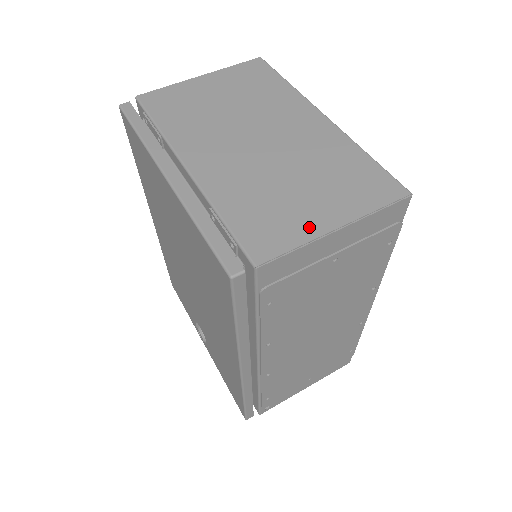
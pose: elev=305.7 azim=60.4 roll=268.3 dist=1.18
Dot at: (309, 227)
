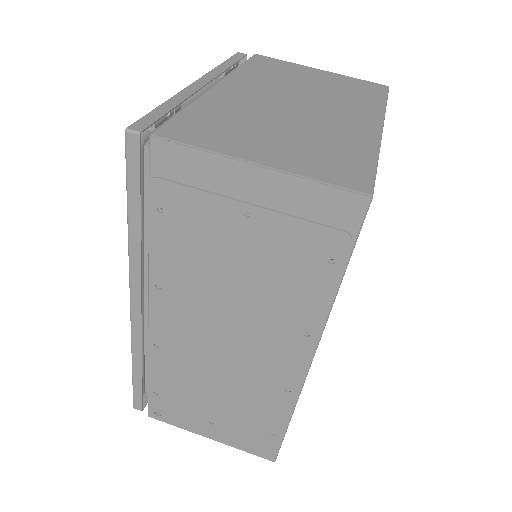
Dot at: (234, 148)
